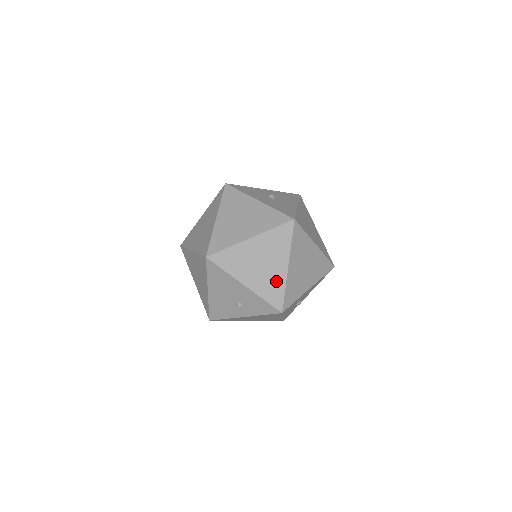
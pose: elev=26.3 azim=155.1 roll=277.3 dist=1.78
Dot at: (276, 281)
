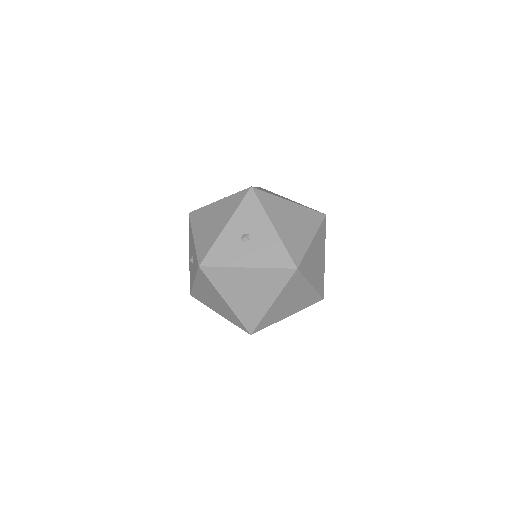
Dot at: (308, 296)
